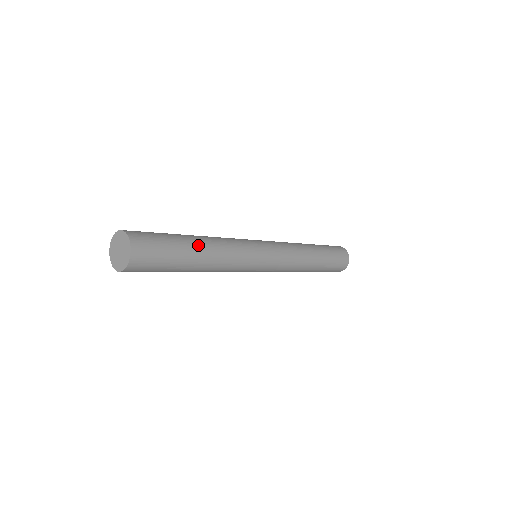
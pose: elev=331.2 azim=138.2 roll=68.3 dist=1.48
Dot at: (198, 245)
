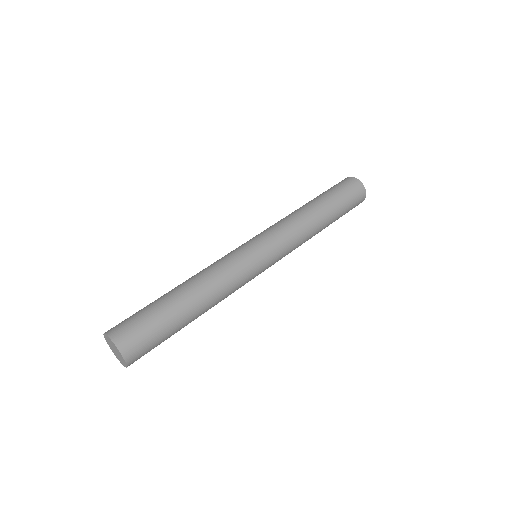
Dot at: (178, 292)
